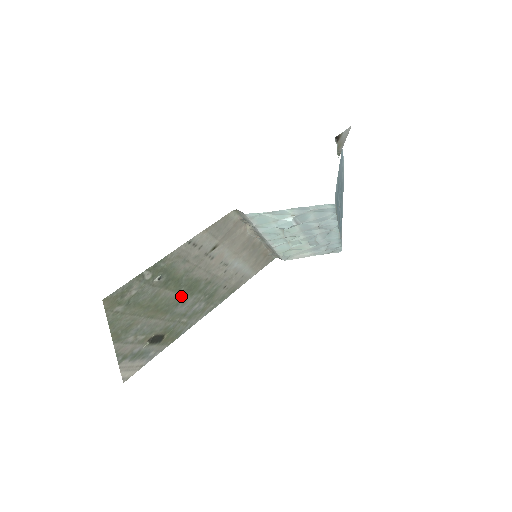
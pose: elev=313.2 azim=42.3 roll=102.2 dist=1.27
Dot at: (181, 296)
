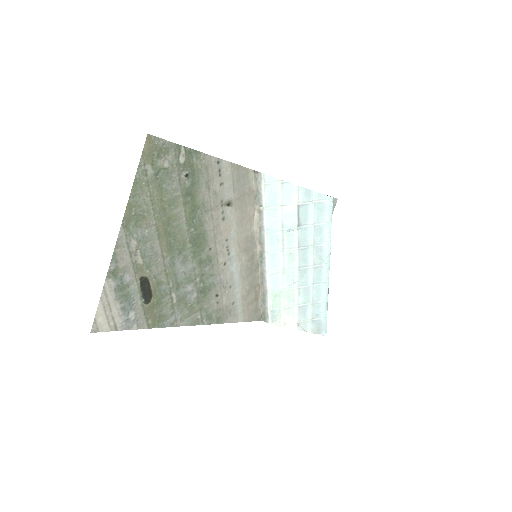
Dot at: (187, 242)
